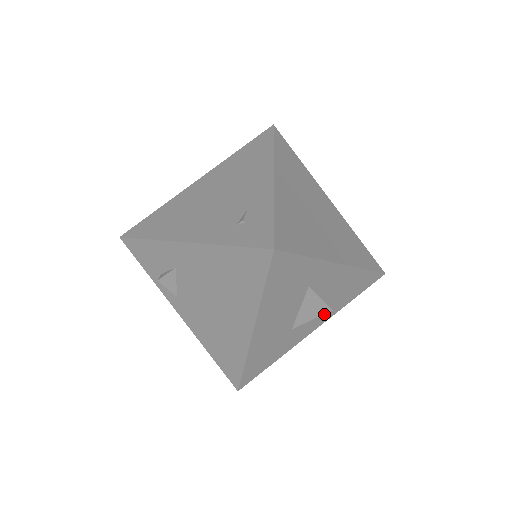
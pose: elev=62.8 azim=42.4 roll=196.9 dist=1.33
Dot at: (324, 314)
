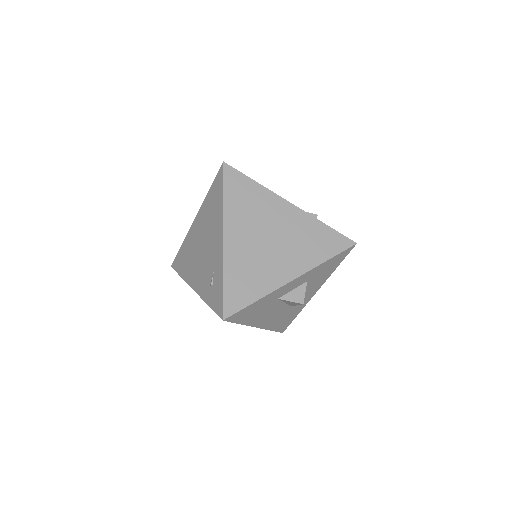
Dot at: (315, 286)
